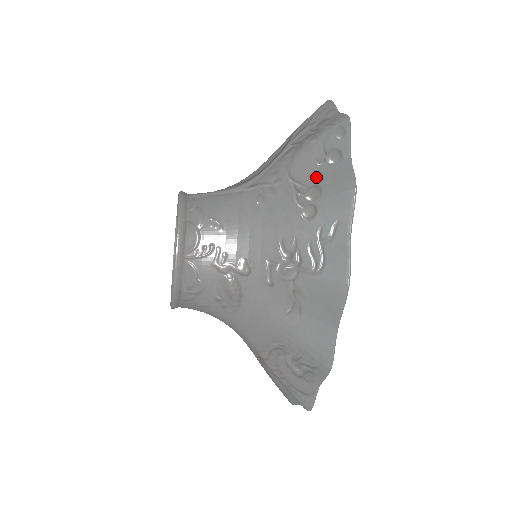
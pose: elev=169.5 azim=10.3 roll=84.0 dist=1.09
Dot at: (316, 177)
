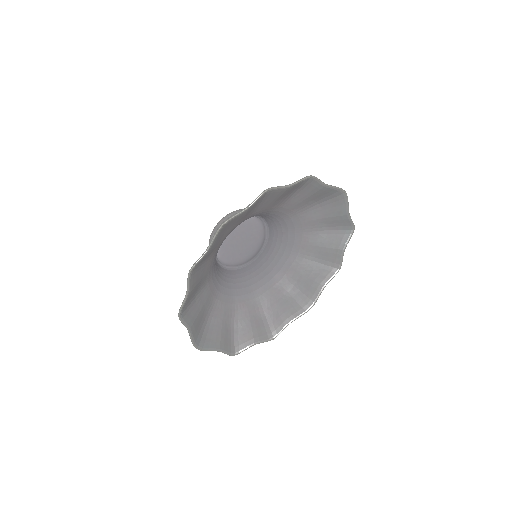
Dot at: occluded
